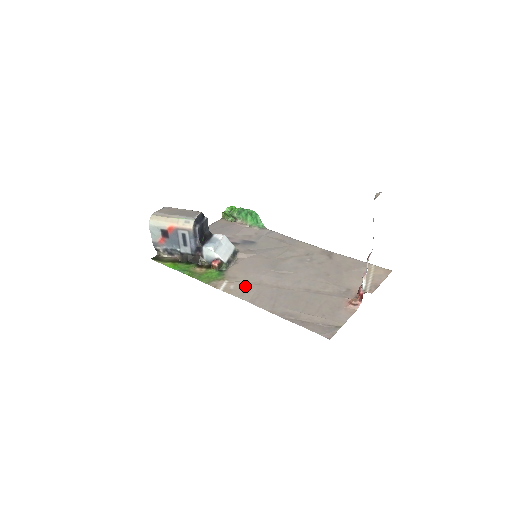
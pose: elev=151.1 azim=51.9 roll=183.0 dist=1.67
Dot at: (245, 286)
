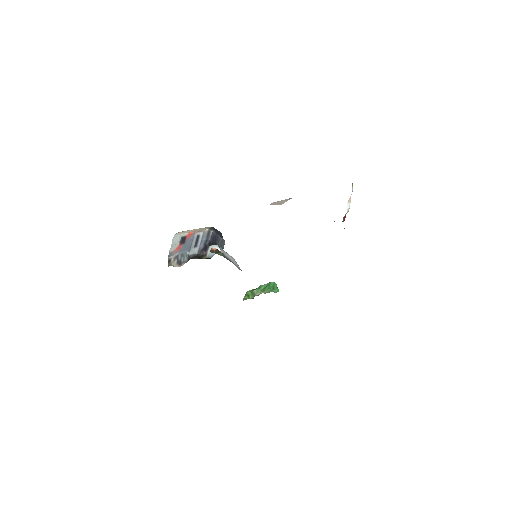
Dot at: occluded
